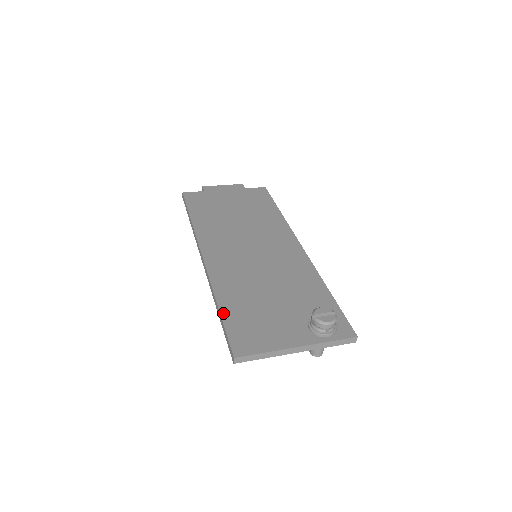
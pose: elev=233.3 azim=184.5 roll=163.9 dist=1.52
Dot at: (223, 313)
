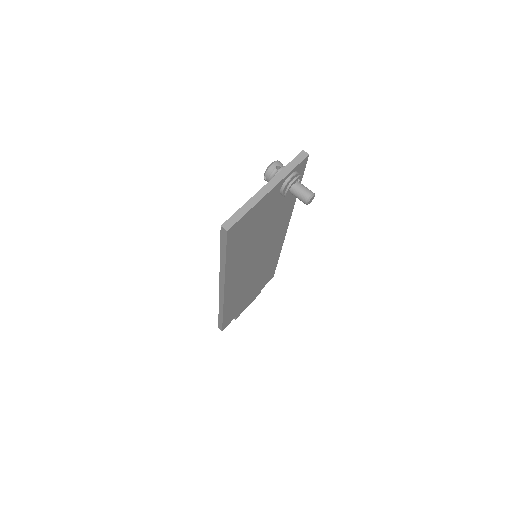
Dot at: occluded
